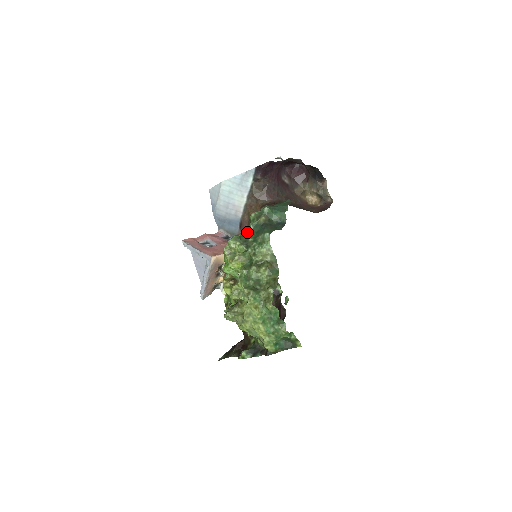
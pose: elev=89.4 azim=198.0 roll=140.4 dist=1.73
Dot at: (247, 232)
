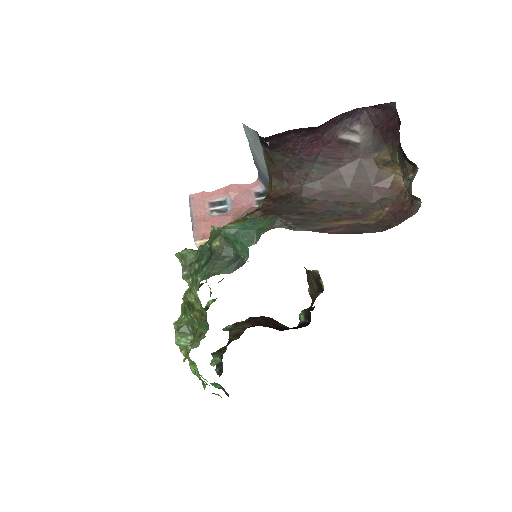
Dot at: (203, 248)
